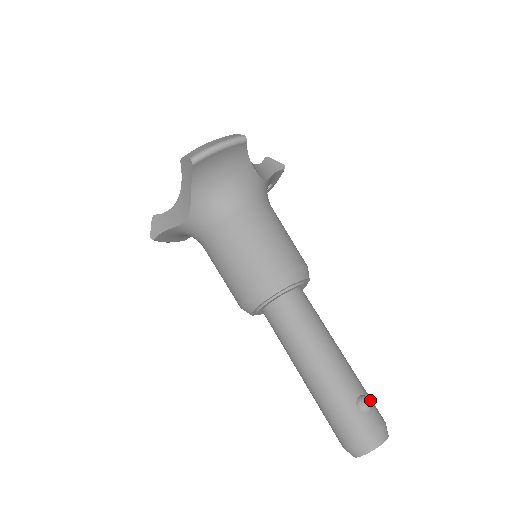
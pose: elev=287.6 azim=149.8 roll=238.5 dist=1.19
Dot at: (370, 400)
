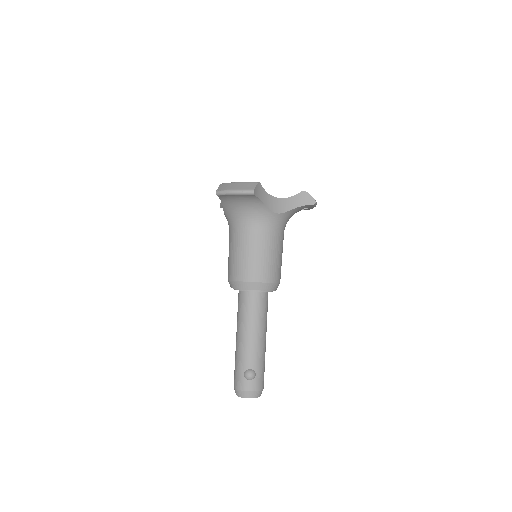
Dot at: (257, 375)
